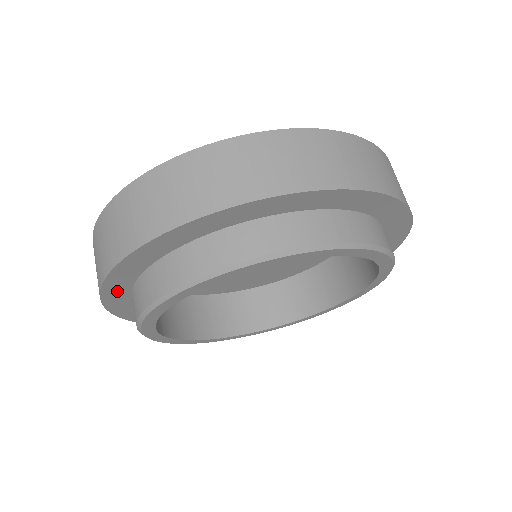
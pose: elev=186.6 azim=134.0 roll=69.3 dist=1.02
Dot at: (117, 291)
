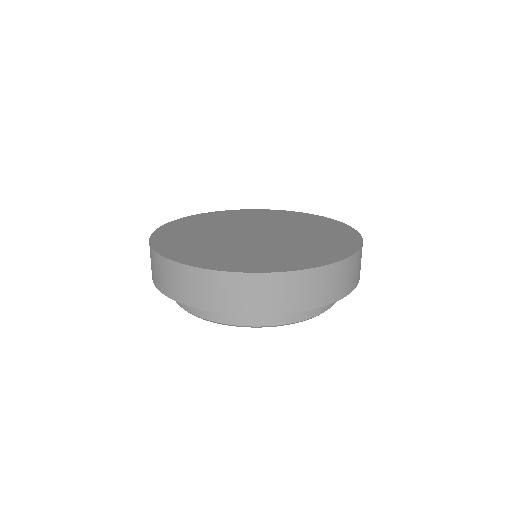
Dot at: occluded
